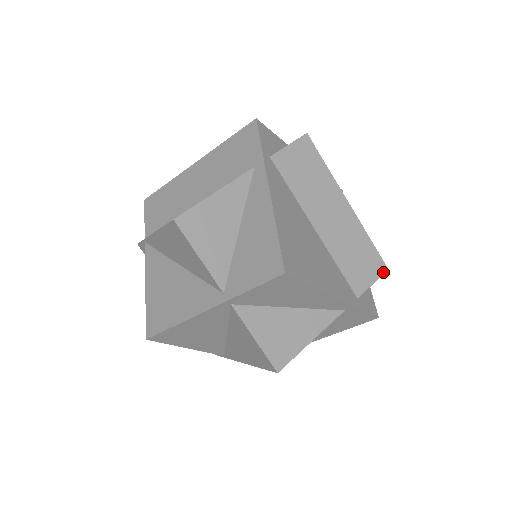
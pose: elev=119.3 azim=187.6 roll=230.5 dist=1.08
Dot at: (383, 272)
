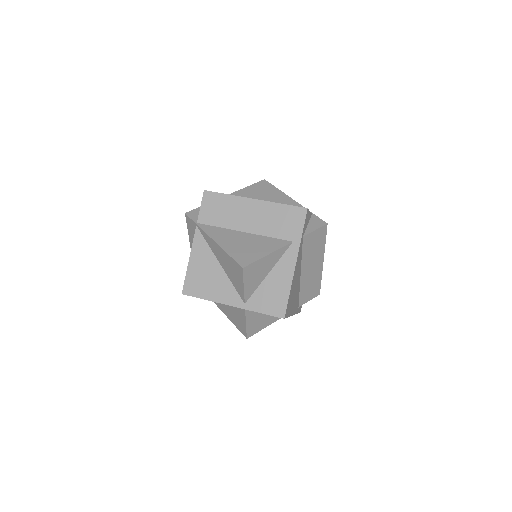
Dot at: occluded
